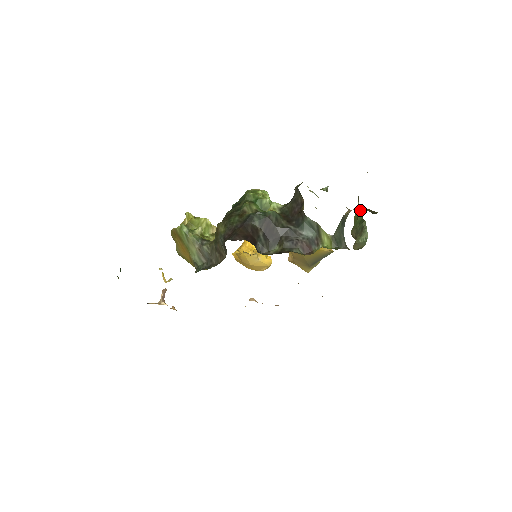
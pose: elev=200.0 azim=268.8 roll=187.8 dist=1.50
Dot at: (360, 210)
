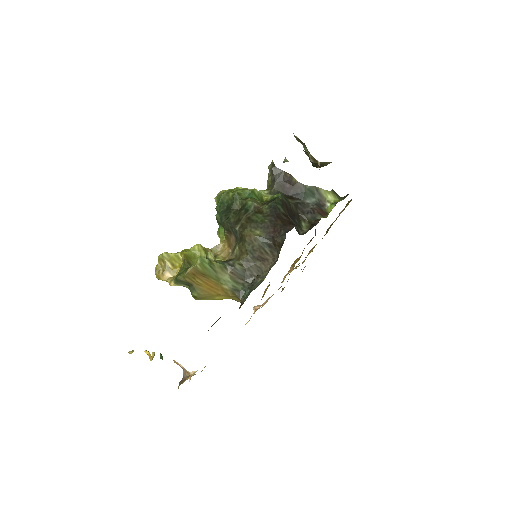
Dot at: occluded
